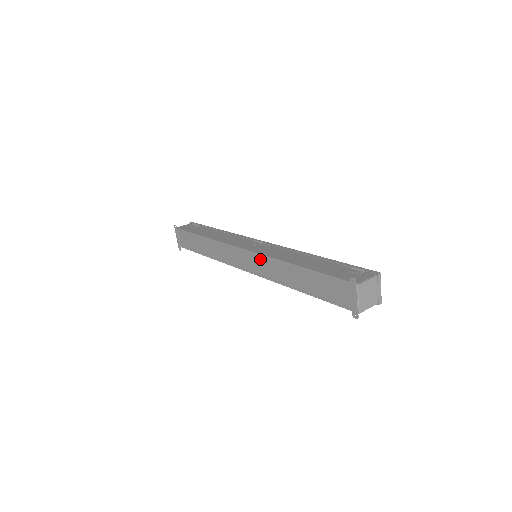
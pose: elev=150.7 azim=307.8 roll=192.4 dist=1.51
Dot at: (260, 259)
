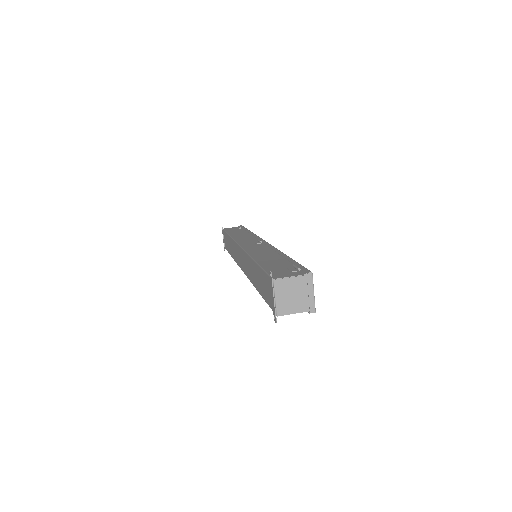
Dot at: (244, 255)
